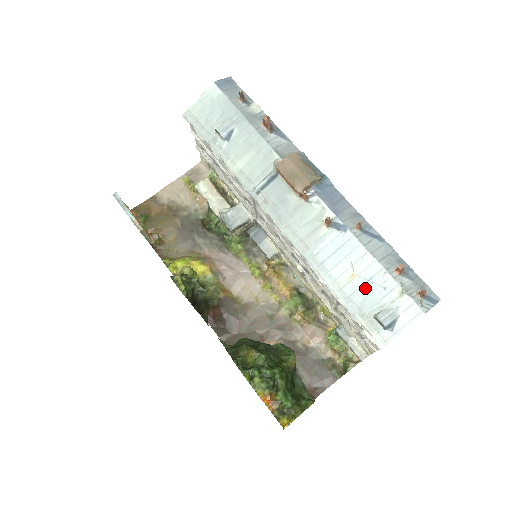
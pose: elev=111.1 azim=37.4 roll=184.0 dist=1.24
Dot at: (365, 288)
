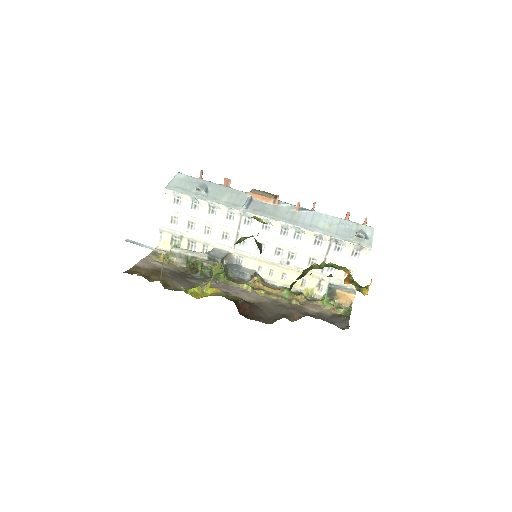
Dot at: (340, 228)
